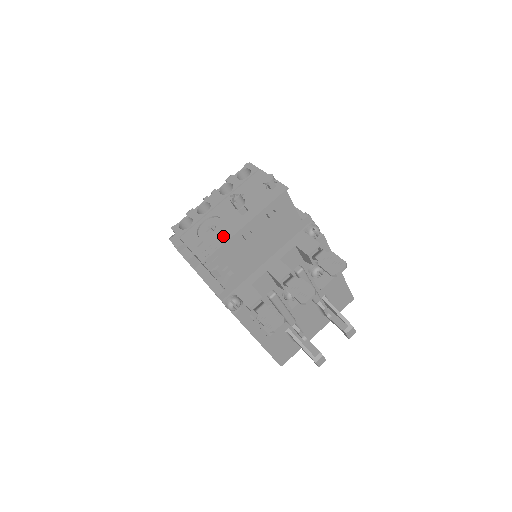
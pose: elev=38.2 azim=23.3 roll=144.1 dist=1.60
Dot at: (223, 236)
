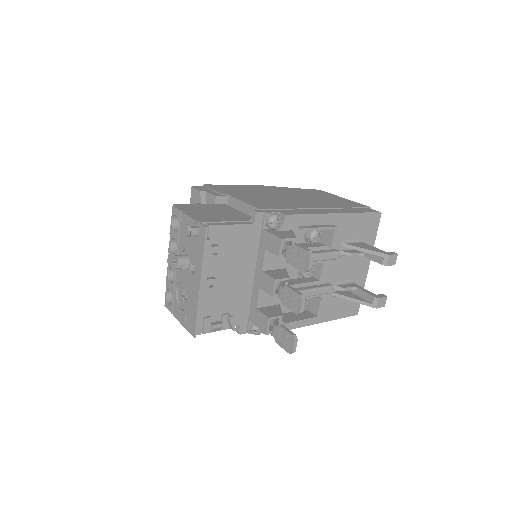
Dot at: (193, 304)
